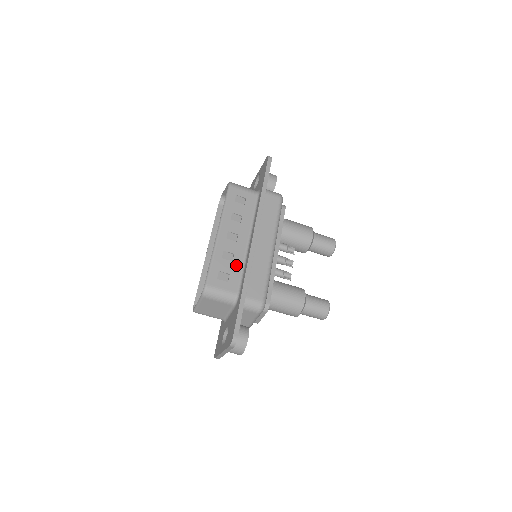
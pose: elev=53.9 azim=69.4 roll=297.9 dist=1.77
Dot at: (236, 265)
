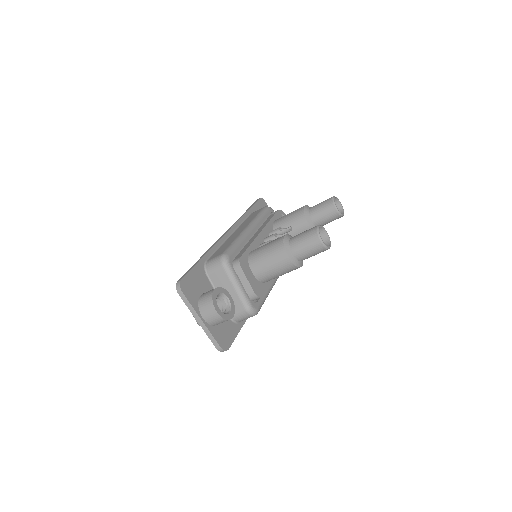
Dot at: occluded
